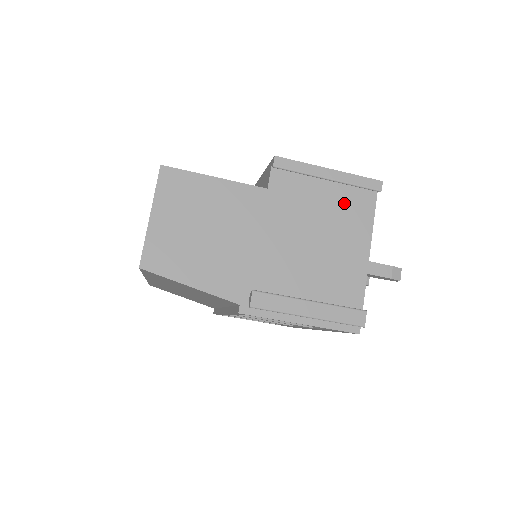
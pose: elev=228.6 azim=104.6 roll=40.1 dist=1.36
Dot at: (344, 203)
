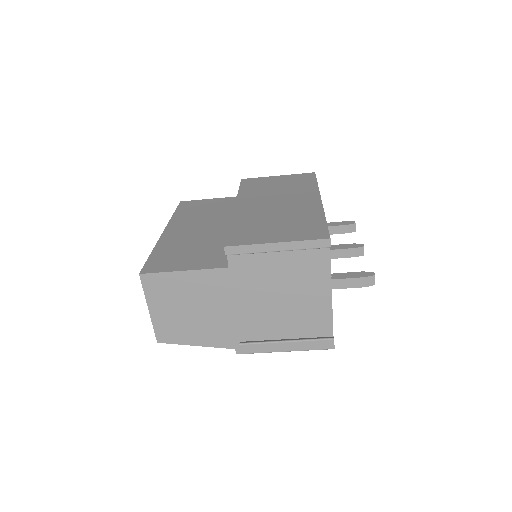
Dot at: (299, 260)
